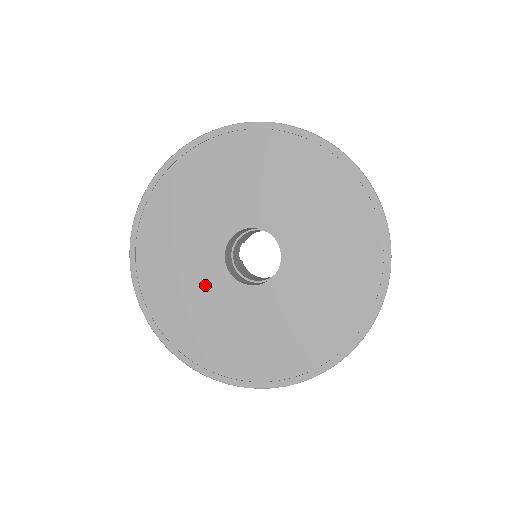
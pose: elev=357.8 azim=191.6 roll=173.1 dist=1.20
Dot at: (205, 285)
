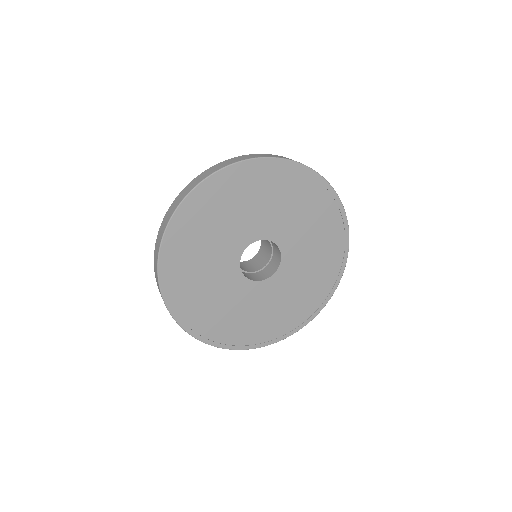
Dot at: (252, 301)
